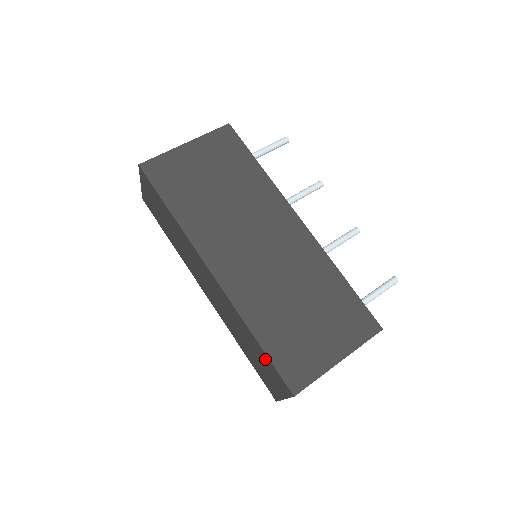
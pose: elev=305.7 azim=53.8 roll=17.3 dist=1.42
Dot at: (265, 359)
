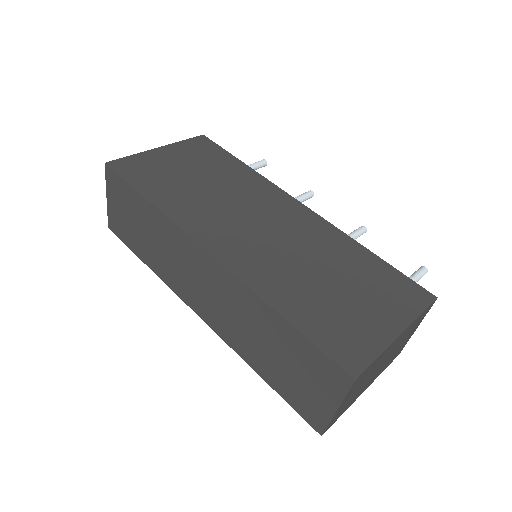
Dot at: (299, 346)
